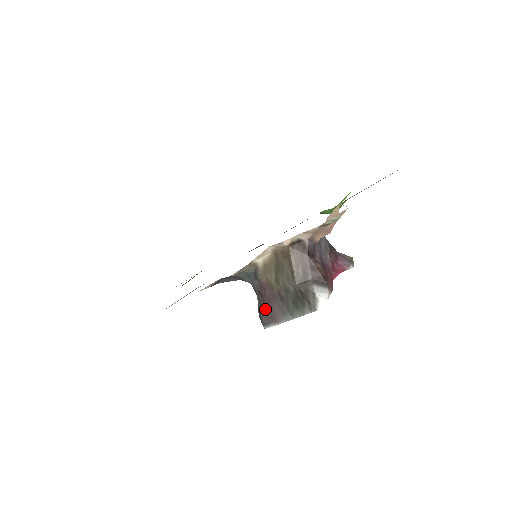
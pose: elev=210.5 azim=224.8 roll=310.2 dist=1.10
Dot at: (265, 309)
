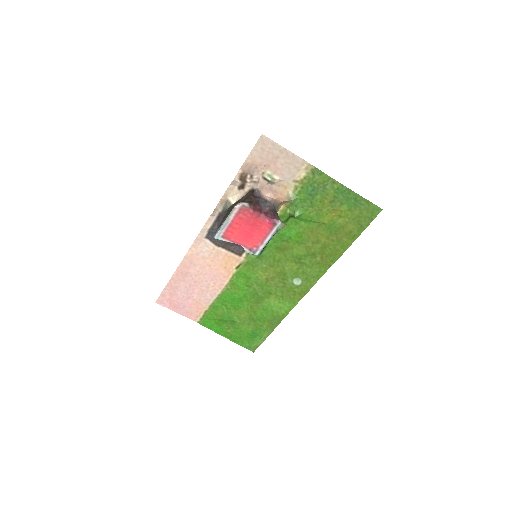
Dot at: occluded
